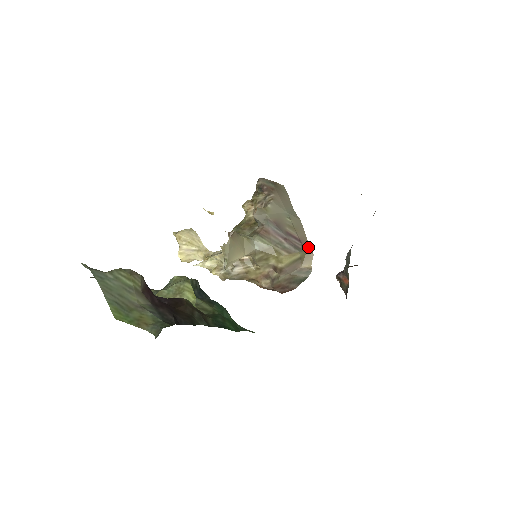
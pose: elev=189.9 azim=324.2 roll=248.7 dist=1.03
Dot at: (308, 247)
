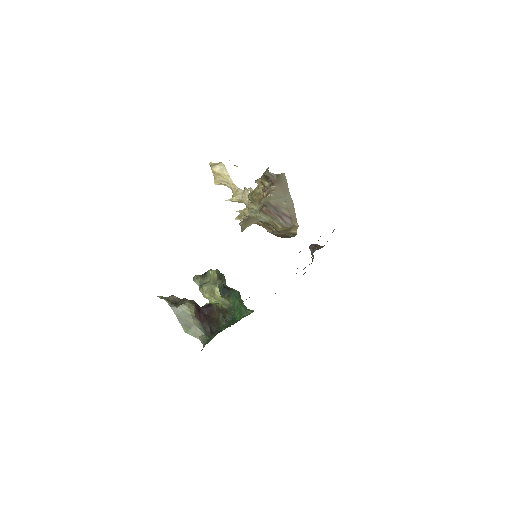
Dot at: (296, 221)
